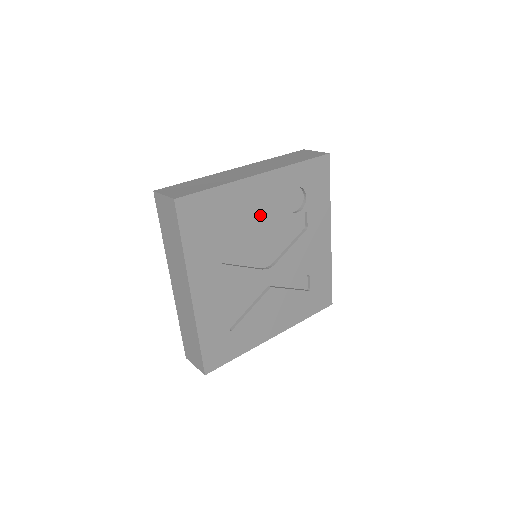
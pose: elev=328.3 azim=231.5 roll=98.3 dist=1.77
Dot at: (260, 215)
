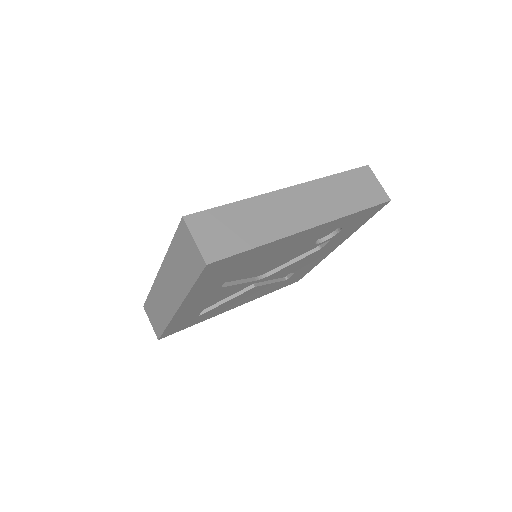
Dot at: (285, 252)
